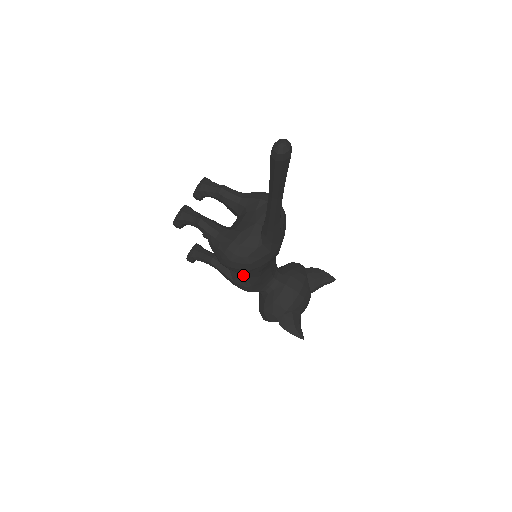
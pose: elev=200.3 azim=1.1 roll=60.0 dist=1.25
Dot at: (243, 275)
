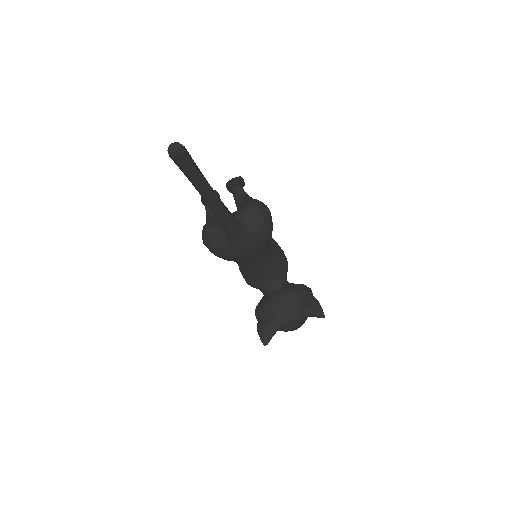
Dot at: occluded
